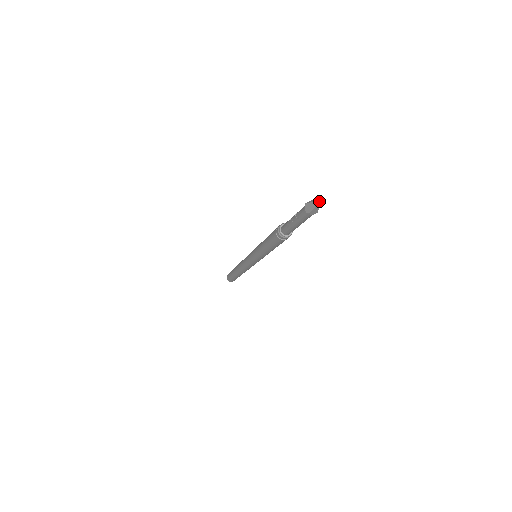
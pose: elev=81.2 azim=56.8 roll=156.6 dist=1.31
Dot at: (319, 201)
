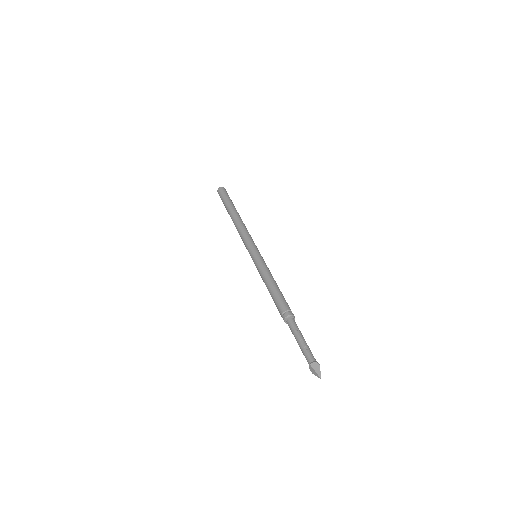
Dot at: occluded
